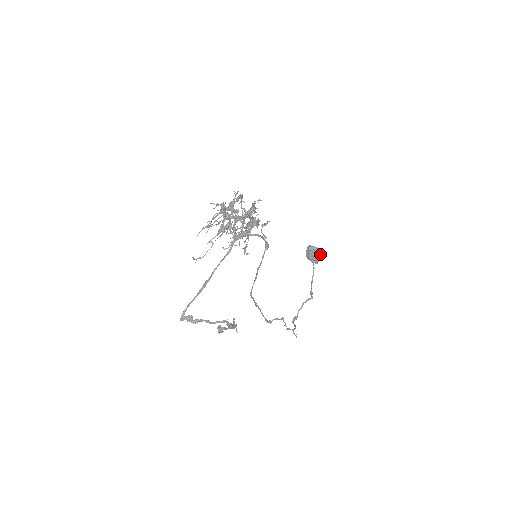
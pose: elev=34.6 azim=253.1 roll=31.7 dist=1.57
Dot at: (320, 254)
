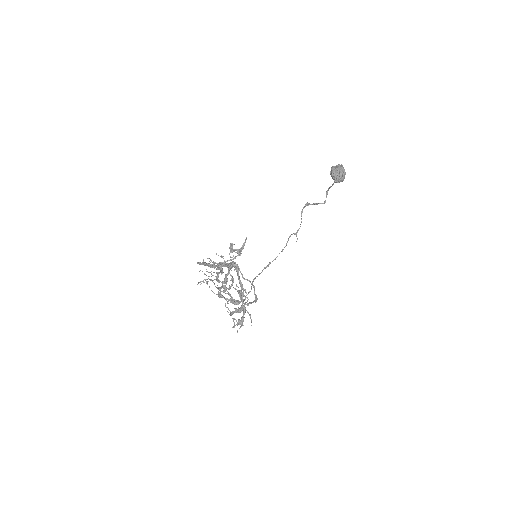
Dot at: (343, 180)
